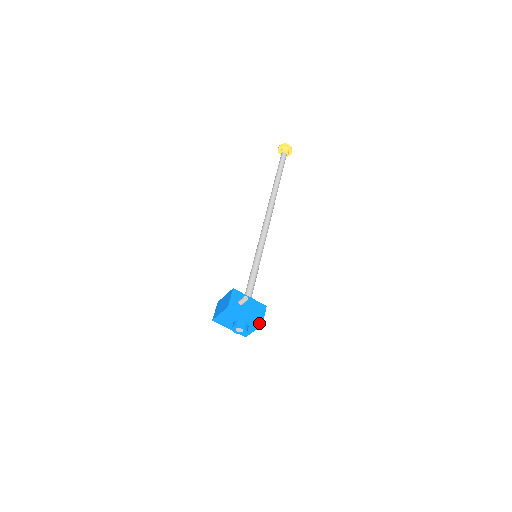
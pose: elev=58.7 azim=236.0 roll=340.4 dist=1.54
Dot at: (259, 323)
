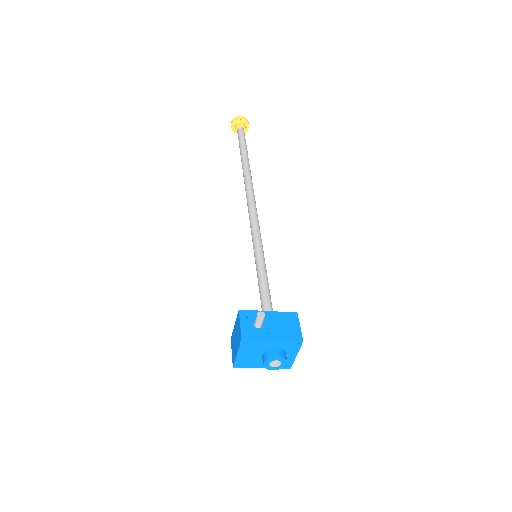
Dot at: (297, 341)
